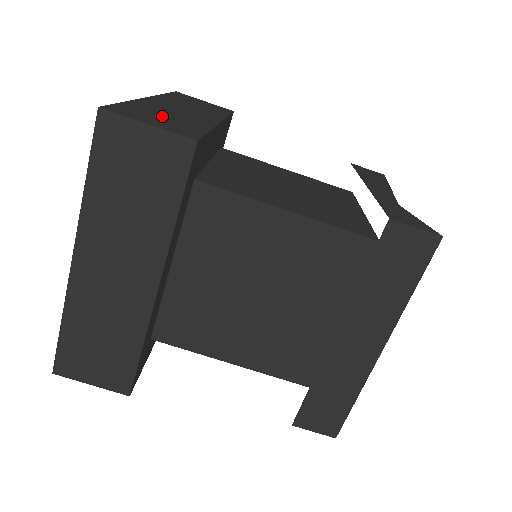
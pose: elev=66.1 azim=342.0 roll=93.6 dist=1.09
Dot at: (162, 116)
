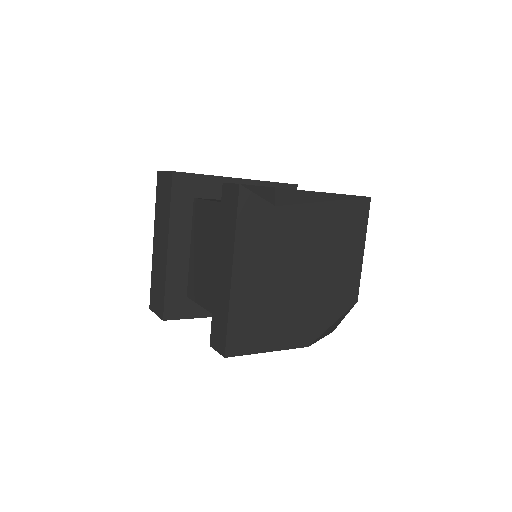
Dot at: occluded
